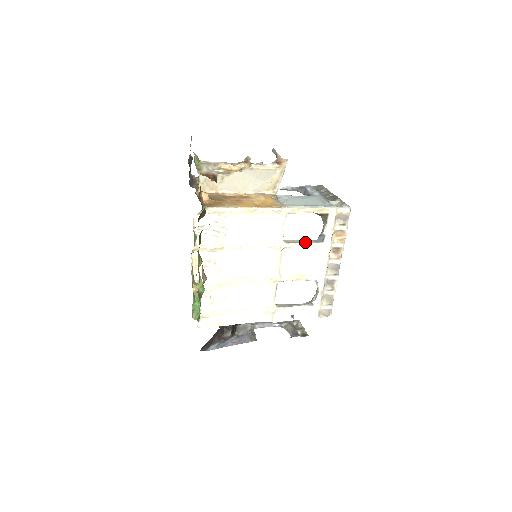
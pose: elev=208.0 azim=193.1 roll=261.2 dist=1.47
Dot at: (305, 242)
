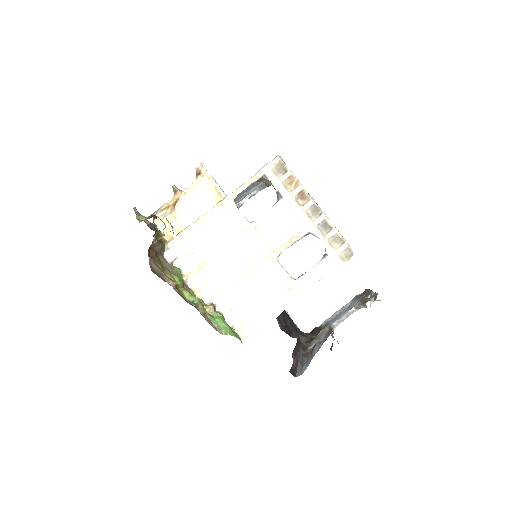
Dot at: (268, 210)
